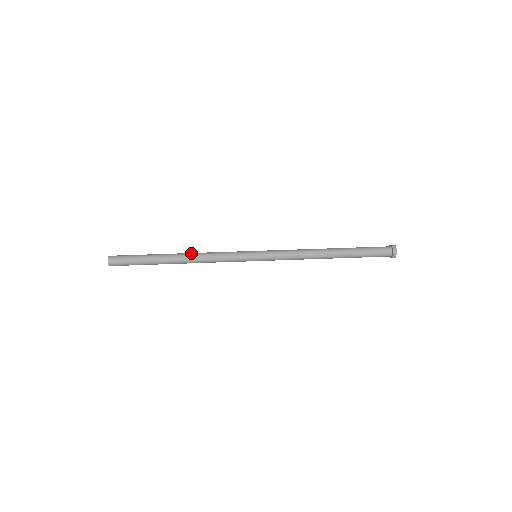
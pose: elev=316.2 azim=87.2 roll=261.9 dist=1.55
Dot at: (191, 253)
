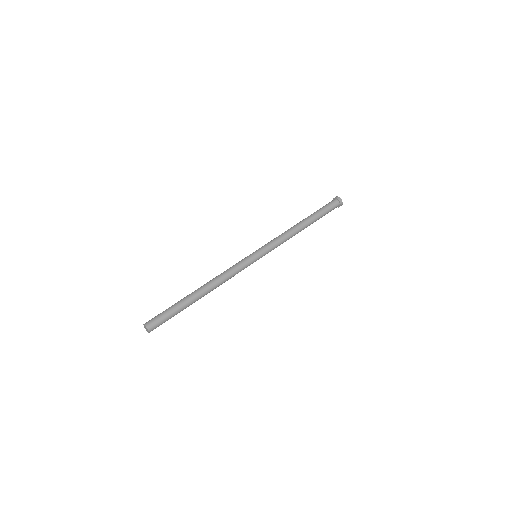
Dot at: (208, 282)
